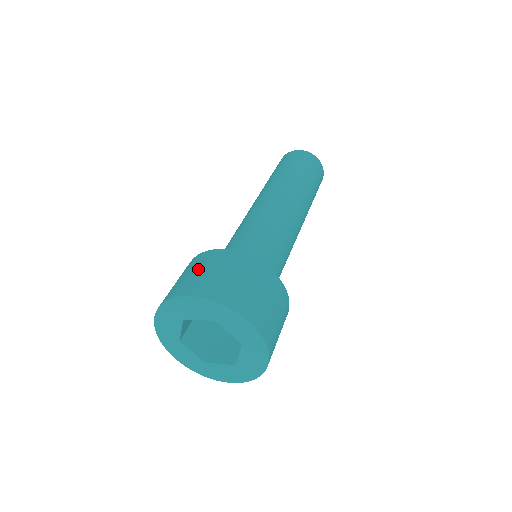
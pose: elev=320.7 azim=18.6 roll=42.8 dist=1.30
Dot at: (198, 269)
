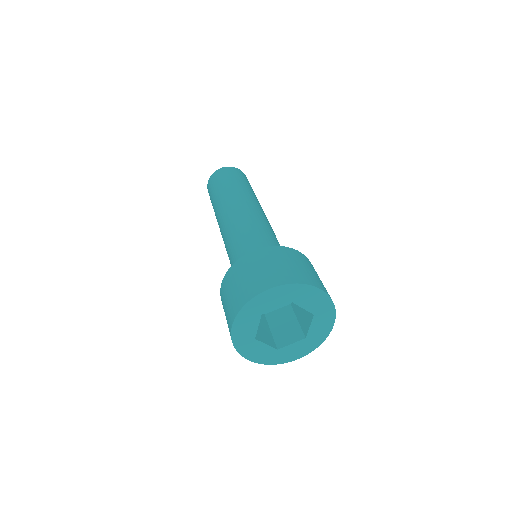
Dot at: (253, 270)
